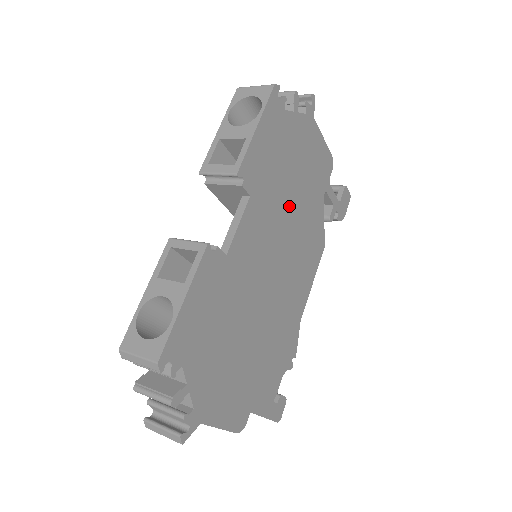
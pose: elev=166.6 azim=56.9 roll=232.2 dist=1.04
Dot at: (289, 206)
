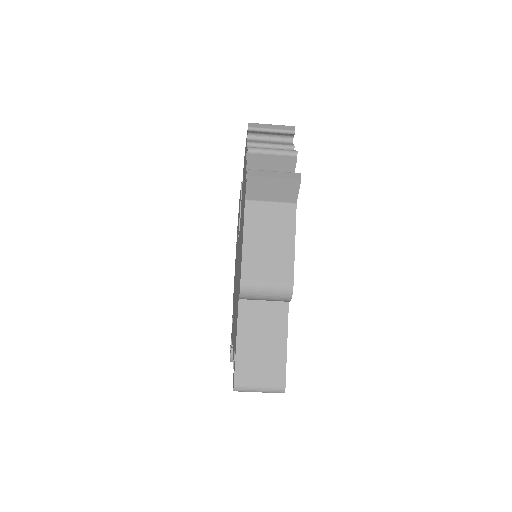
Dot at: occluded
